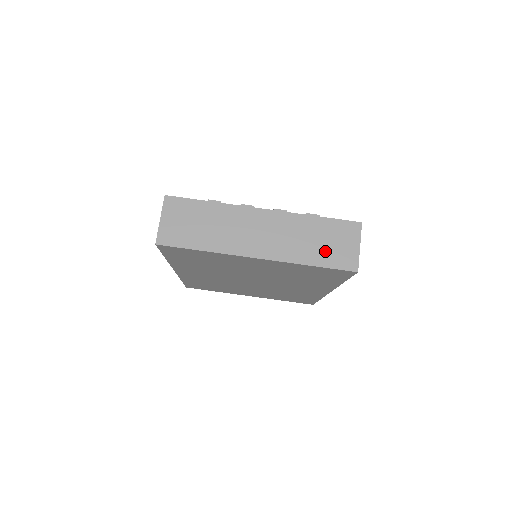
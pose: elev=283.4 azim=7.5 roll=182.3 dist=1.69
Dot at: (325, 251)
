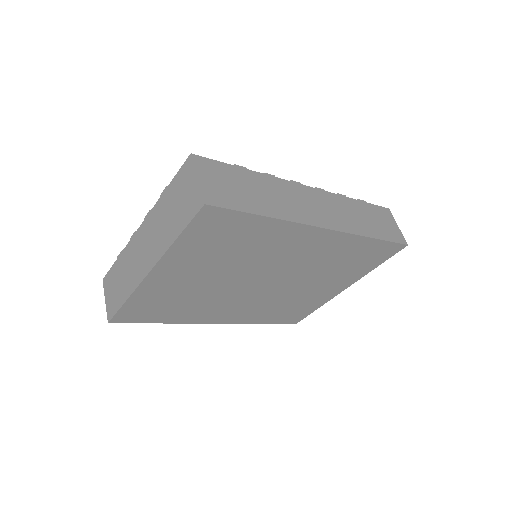
Dot at: (179, 214)
